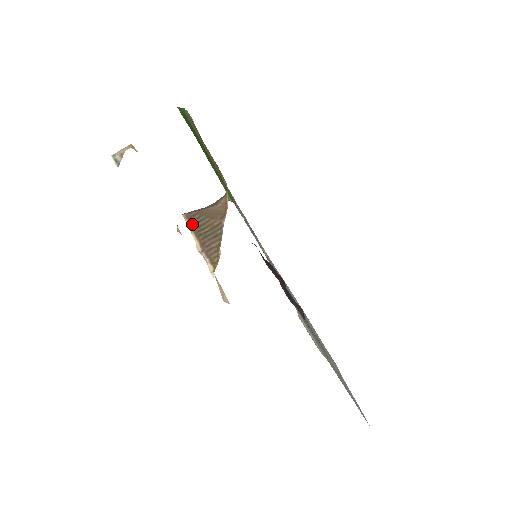
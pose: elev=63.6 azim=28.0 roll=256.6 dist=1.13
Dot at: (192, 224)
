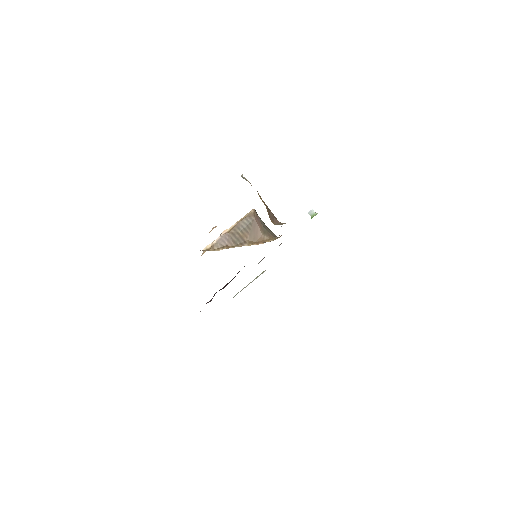
Dot at: (243, 221)
